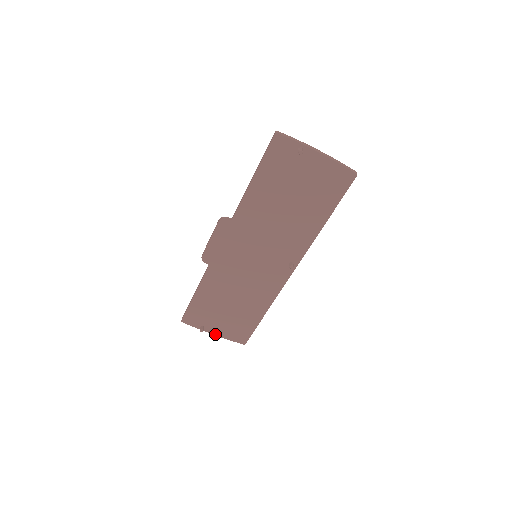
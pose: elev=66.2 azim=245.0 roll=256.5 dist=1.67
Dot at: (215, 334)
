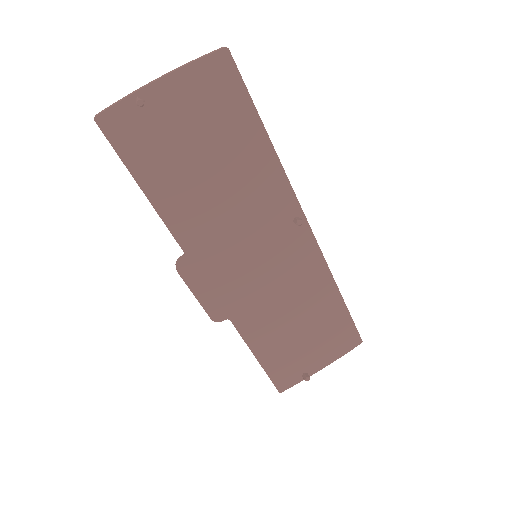
Dot at: (324, 366)
